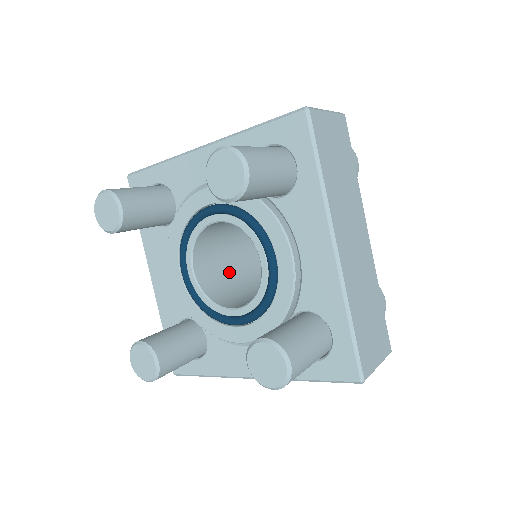
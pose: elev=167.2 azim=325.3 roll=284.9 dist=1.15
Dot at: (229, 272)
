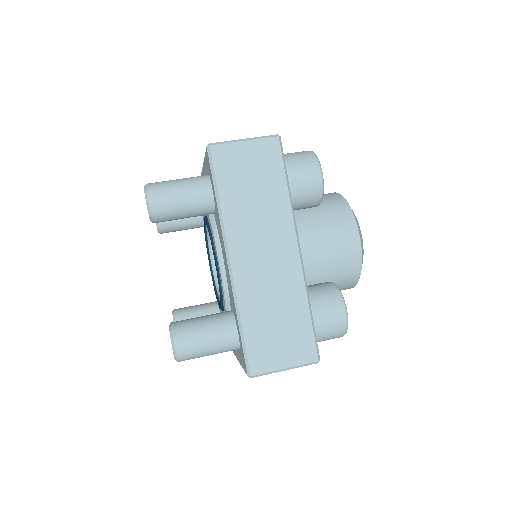
Dot at: occluded
